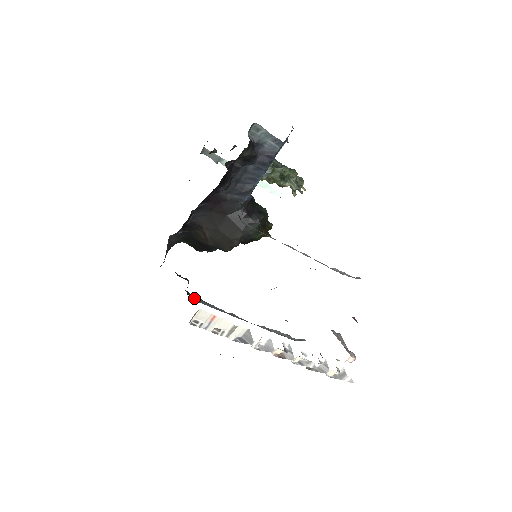
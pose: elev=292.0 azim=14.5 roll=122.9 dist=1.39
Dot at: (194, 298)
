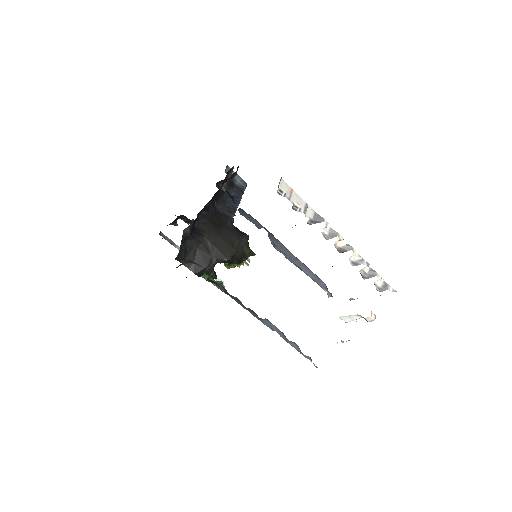
Dot at: occluded
